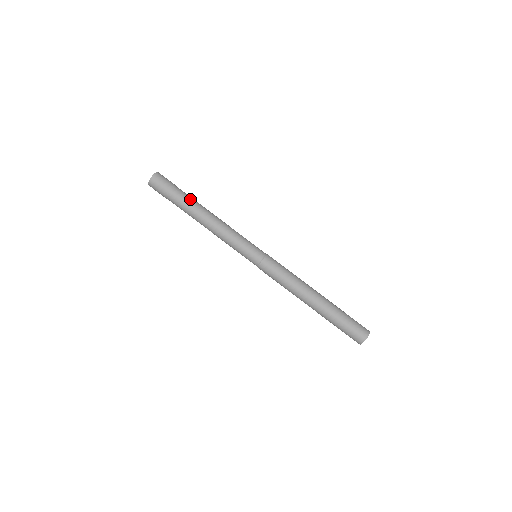
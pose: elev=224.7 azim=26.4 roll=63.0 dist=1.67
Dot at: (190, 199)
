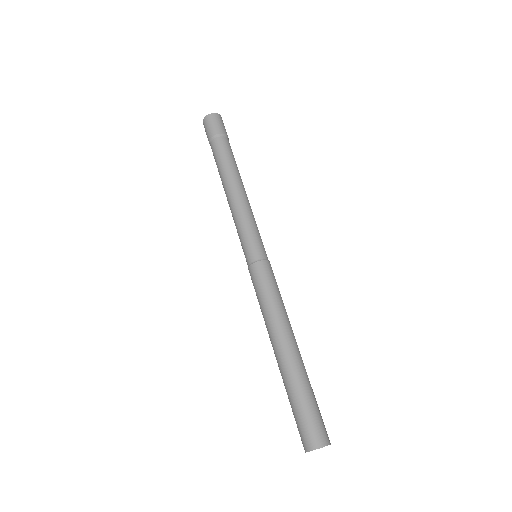
Dot at: (228, 155)
